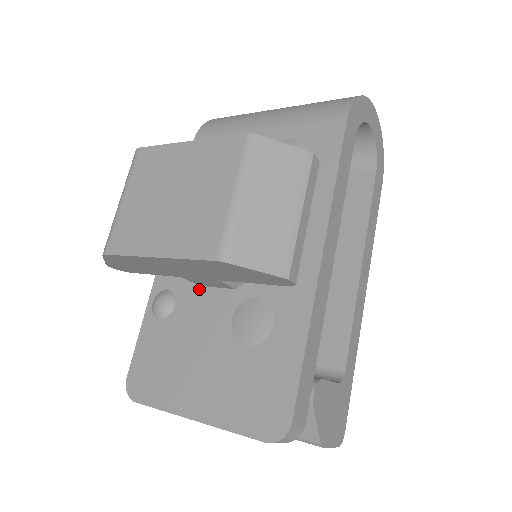
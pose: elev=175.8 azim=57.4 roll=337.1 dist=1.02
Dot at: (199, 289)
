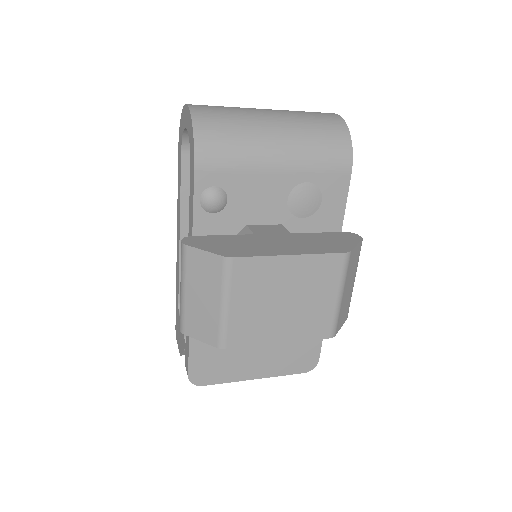
Dot at: occluded
